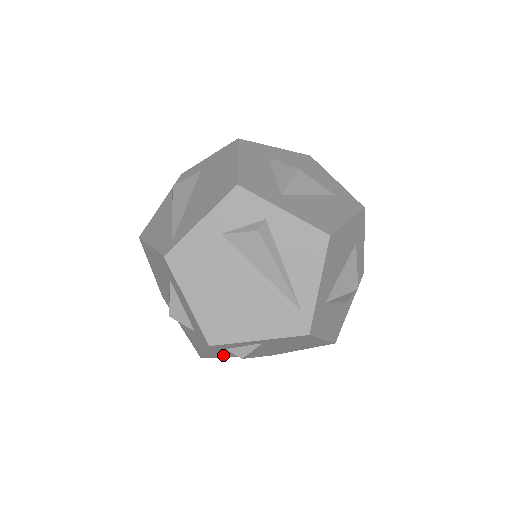
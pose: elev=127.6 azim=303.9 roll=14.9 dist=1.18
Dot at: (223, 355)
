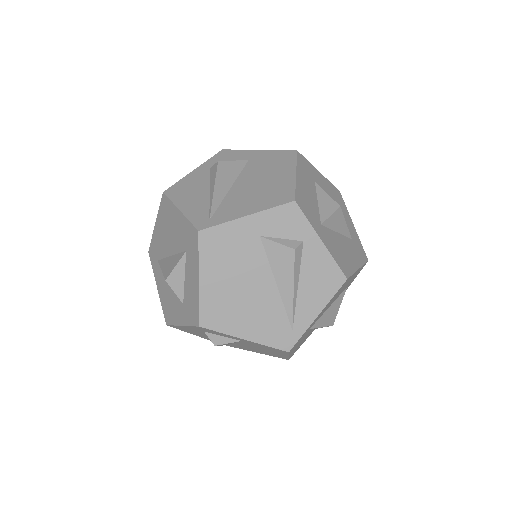
Dot at: (188, 331)
